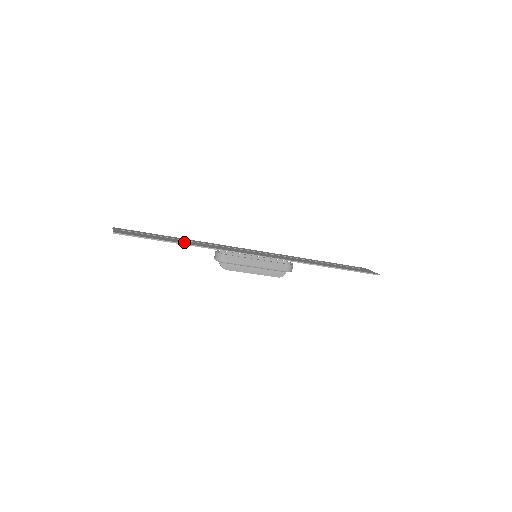
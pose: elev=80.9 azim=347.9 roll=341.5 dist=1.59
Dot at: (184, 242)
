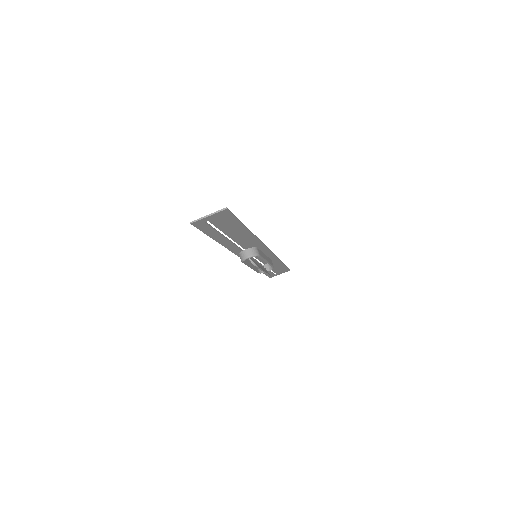
Dot at: (242, 232)
